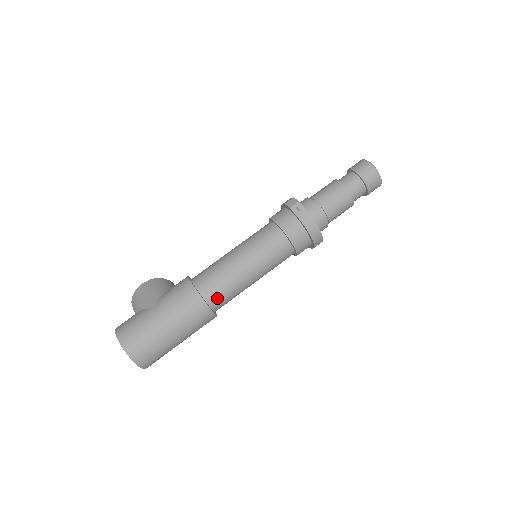
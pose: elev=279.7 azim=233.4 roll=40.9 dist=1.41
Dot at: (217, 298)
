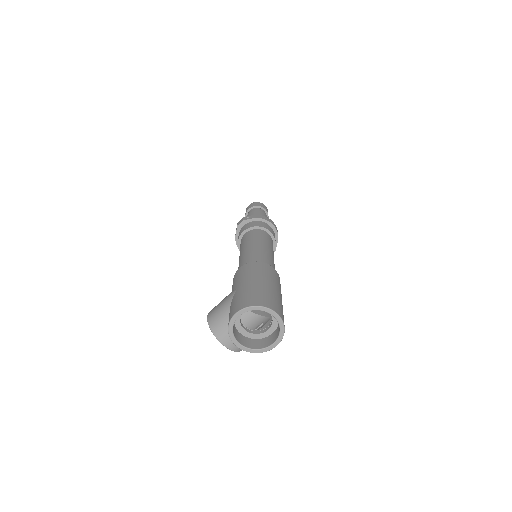
Dot at: occluded
